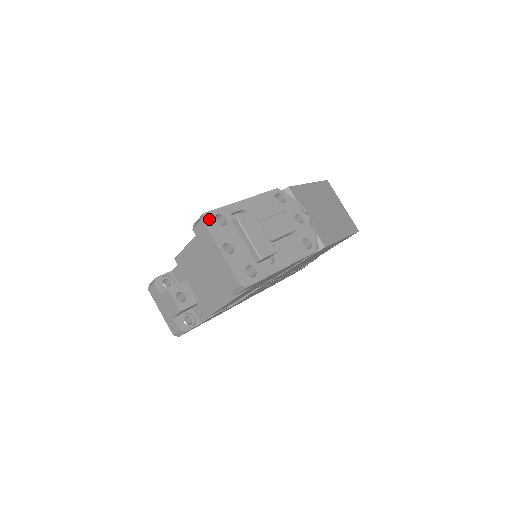
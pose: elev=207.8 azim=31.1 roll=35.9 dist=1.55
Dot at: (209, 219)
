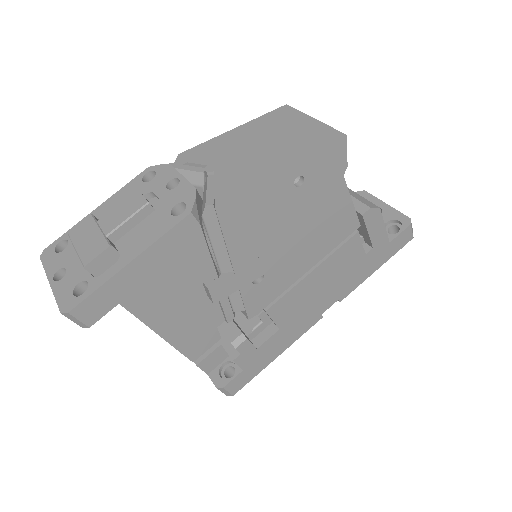
Dot at: (48, 253)
